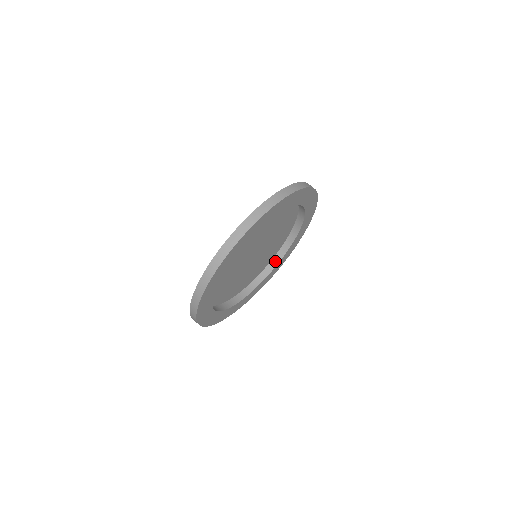
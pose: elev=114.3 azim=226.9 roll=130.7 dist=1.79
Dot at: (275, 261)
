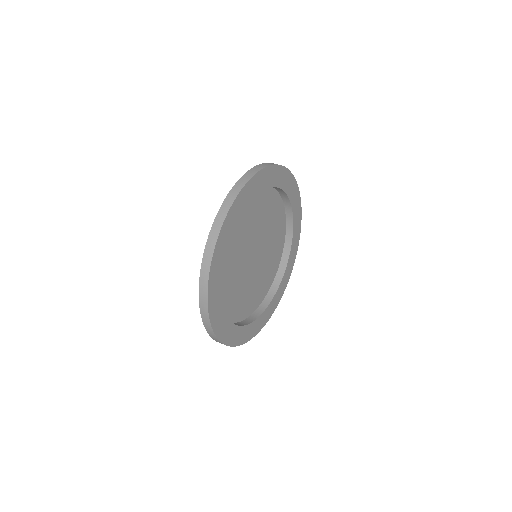
Dot at: (279, 277)
